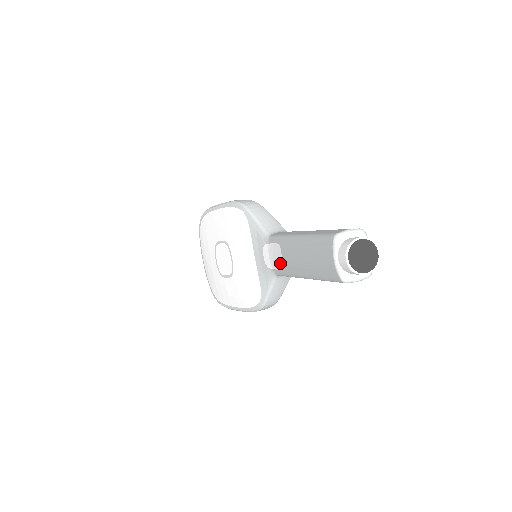
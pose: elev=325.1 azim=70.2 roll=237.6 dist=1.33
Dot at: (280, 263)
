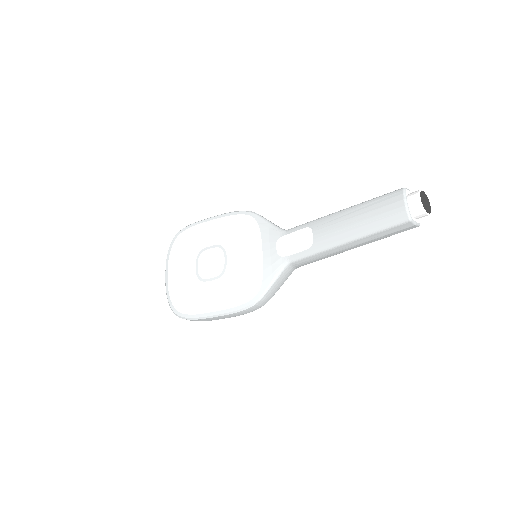
Dot at: (307, 243)
